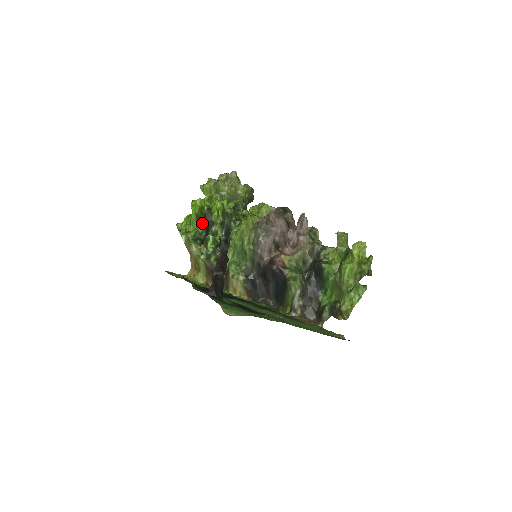
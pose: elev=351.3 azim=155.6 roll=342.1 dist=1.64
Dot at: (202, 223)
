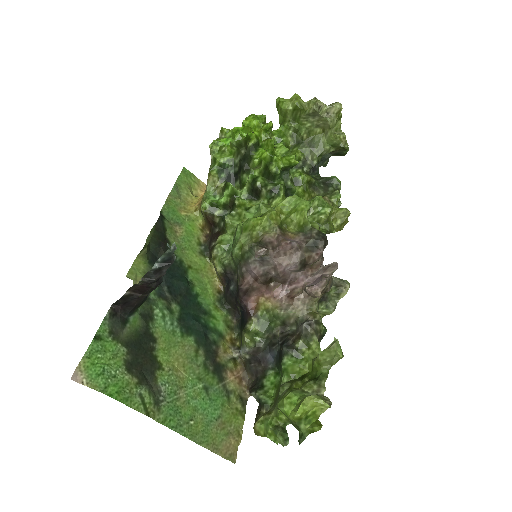
Dot at: (242, 155)
